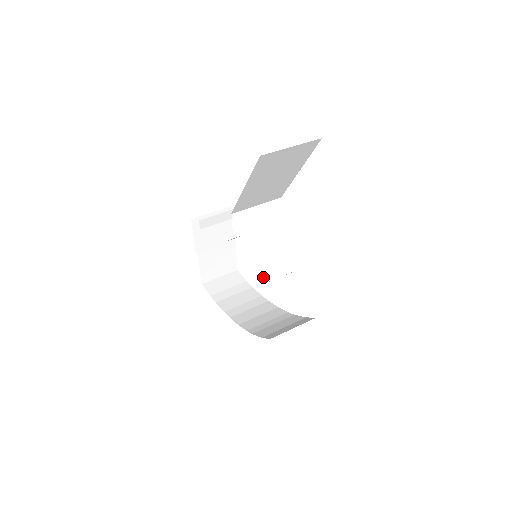
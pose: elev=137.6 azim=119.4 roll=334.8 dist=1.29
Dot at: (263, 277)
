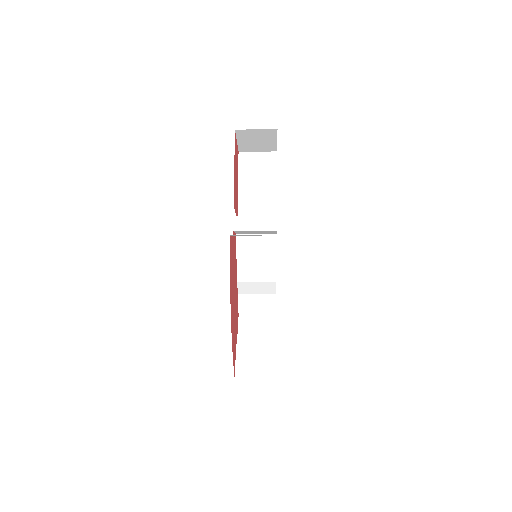
Dot at: occluded
